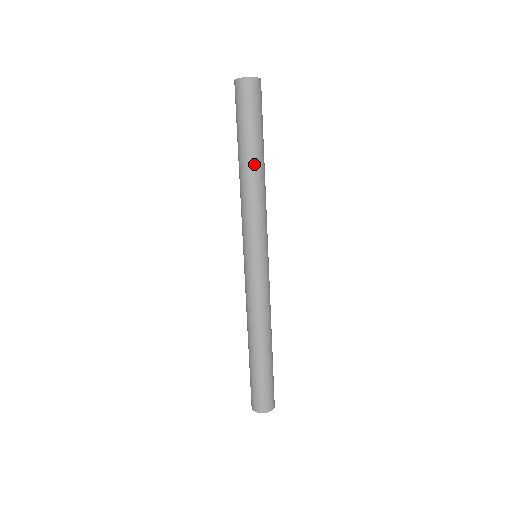
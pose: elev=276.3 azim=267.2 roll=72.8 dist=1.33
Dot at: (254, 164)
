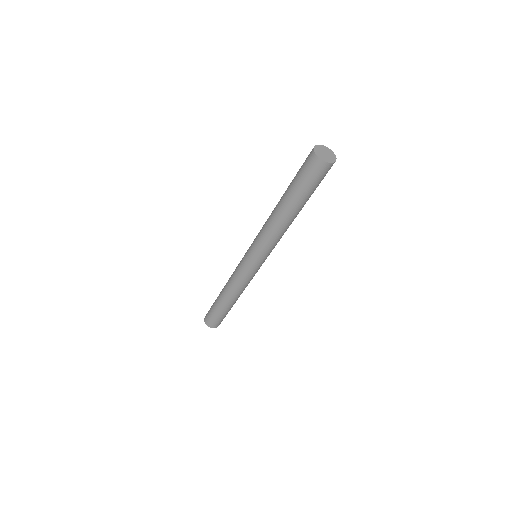
Dot at: (285, 213)
